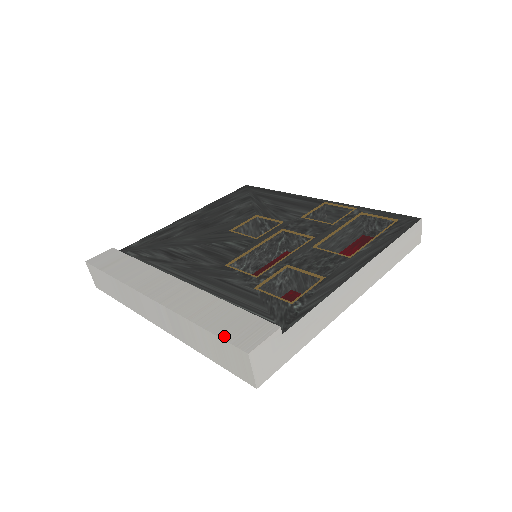
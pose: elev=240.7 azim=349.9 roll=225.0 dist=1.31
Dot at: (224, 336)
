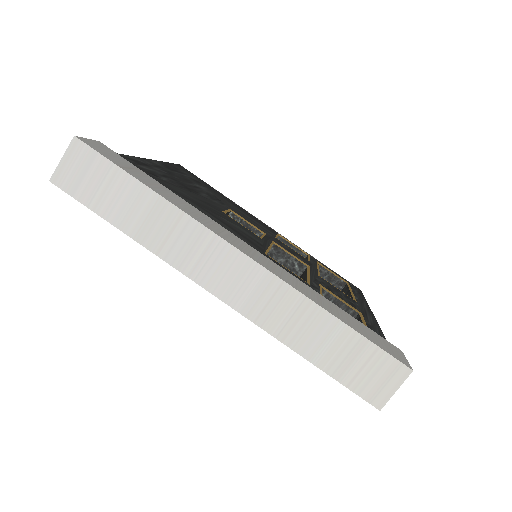
Dot at: (375, 342)
